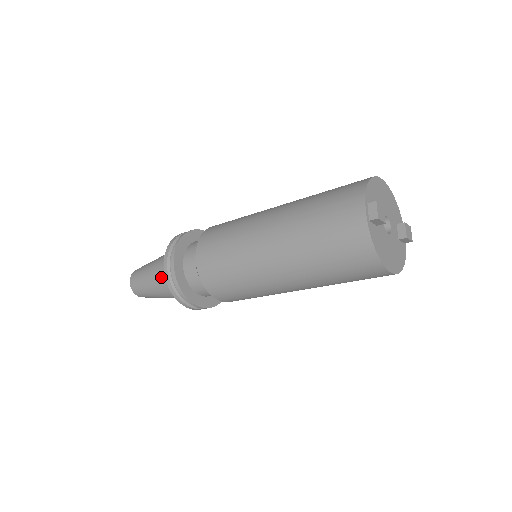
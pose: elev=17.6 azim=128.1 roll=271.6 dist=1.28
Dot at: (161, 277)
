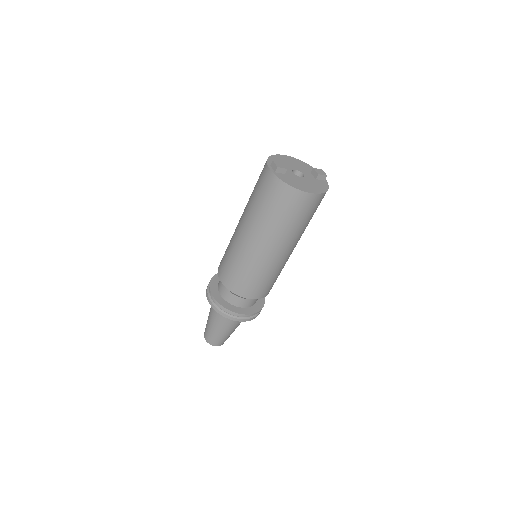
Dot at: (214, 314)
